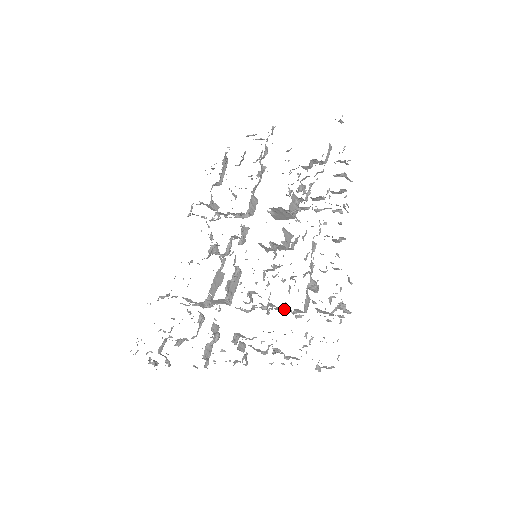
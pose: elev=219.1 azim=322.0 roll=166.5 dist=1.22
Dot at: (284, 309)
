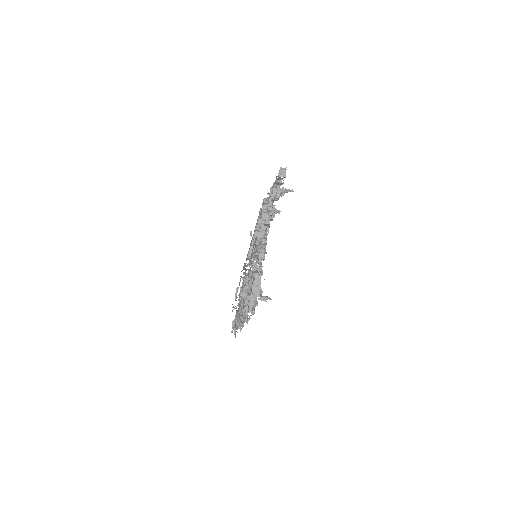
Dot at: occluded
